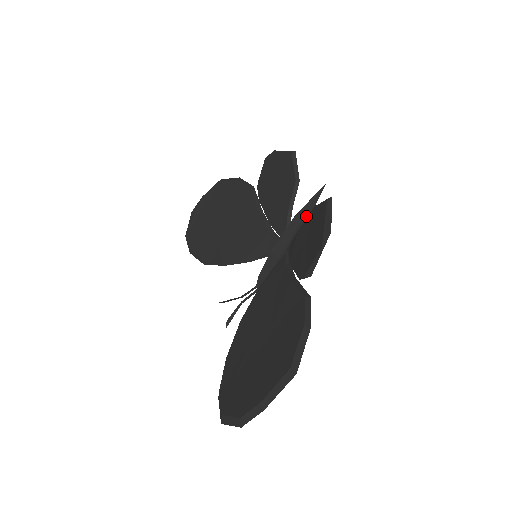
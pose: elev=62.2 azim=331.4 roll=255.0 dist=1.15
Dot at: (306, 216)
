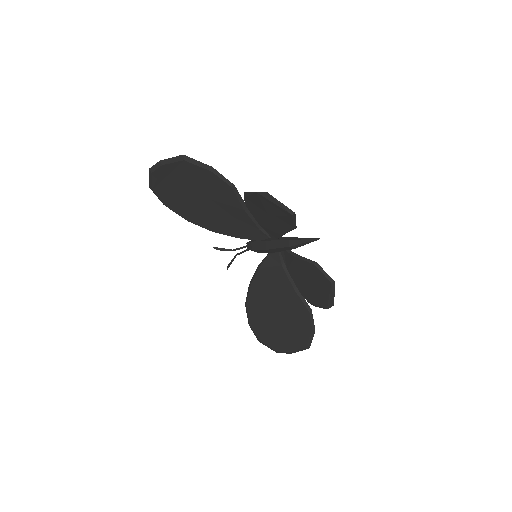
Dot at: (300, 245)
